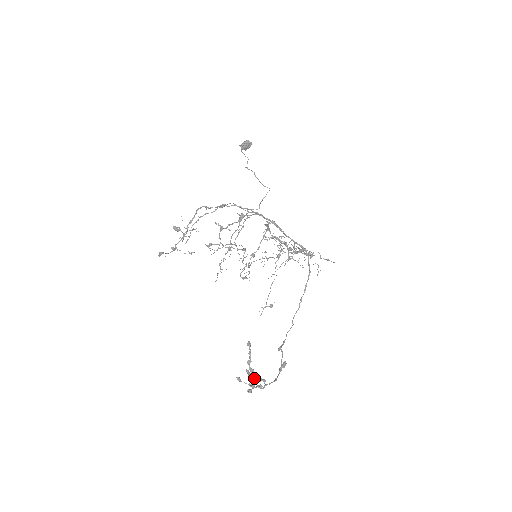
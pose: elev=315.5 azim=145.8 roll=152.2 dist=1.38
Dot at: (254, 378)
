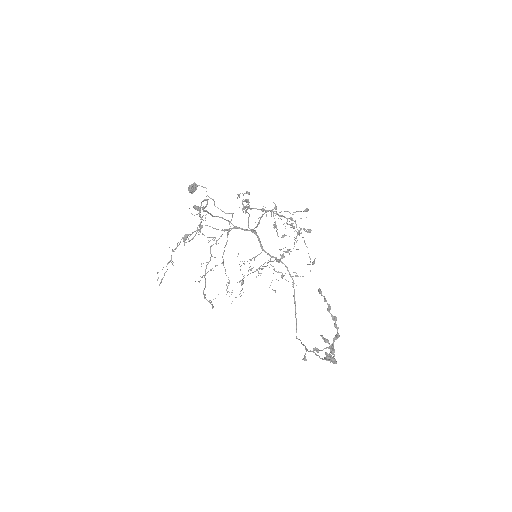
Dot at: (333, 339)
